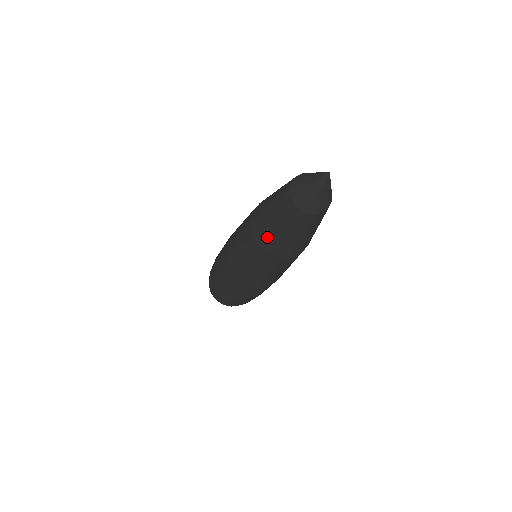
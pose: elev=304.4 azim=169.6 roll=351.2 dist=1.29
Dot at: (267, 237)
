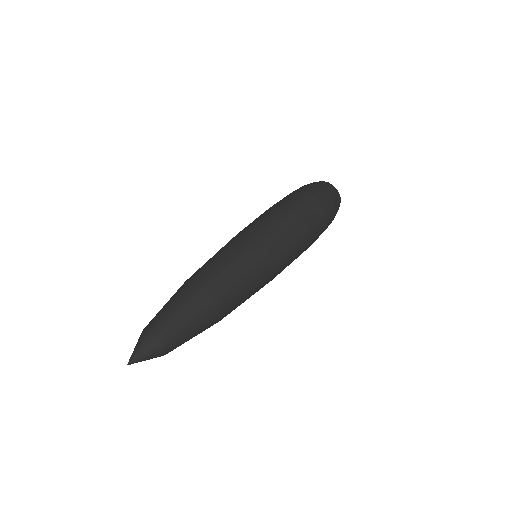
Dot at: occluded
